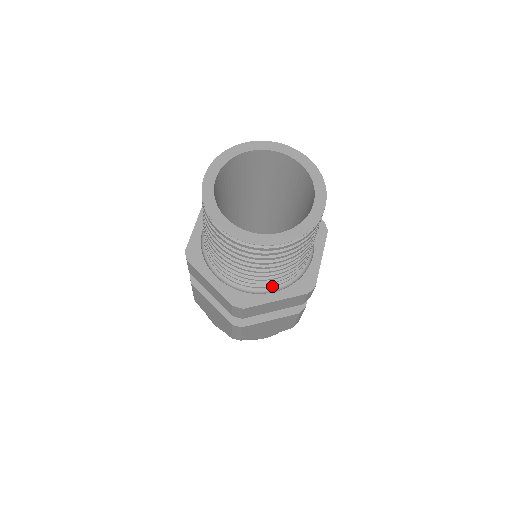
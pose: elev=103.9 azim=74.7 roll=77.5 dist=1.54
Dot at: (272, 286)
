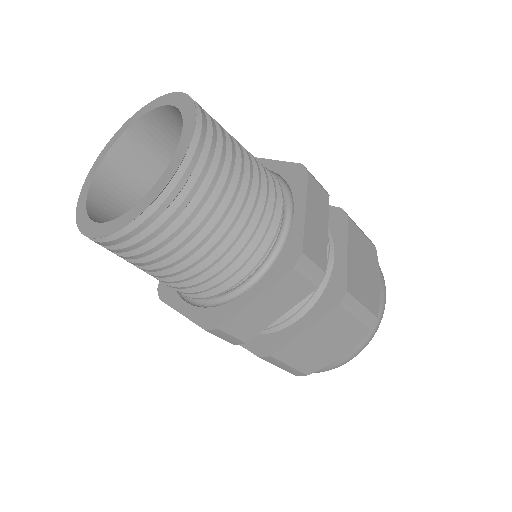
Dot at: (182, 293)
